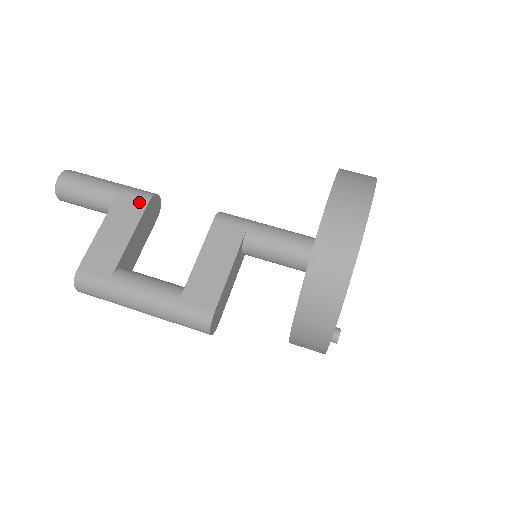
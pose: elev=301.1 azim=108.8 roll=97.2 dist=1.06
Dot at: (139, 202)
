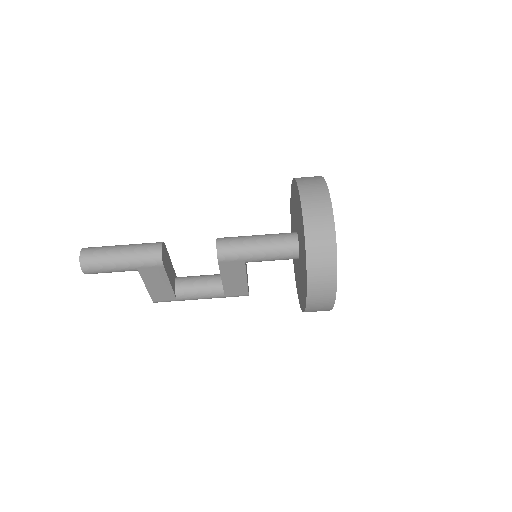
Dot at: (157, 269)
